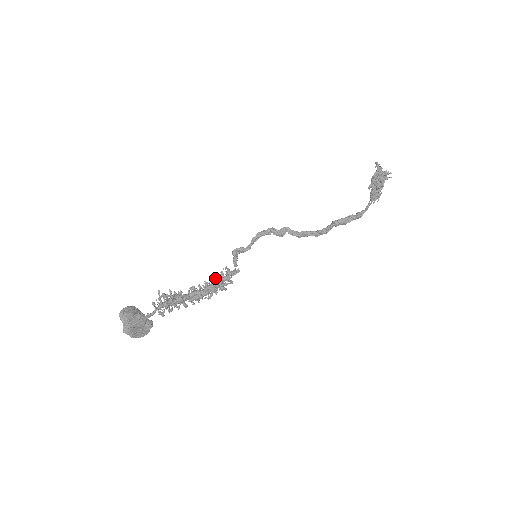
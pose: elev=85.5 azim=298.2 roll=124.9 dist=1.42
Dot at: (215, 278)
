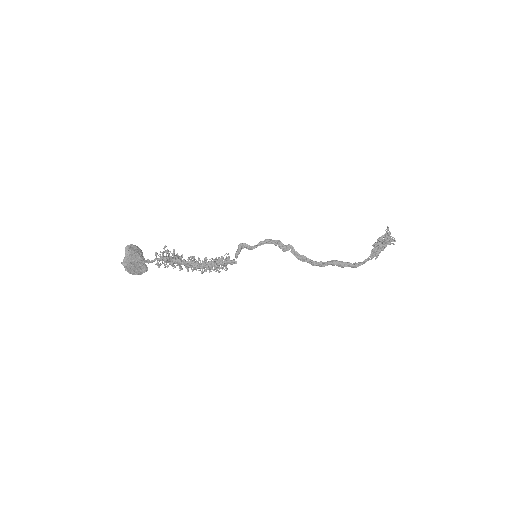
Dot at: (215, 259)
